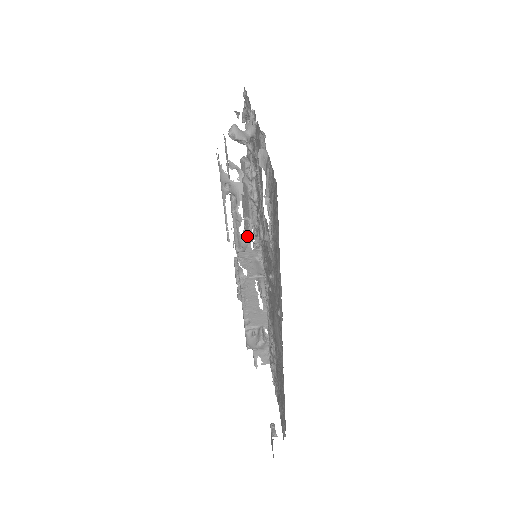
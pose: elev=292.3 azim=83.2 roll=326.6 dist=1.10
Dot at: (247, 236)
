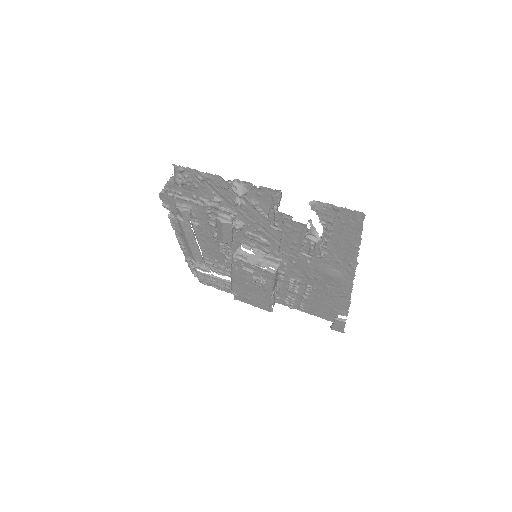
Dot at: occluded
